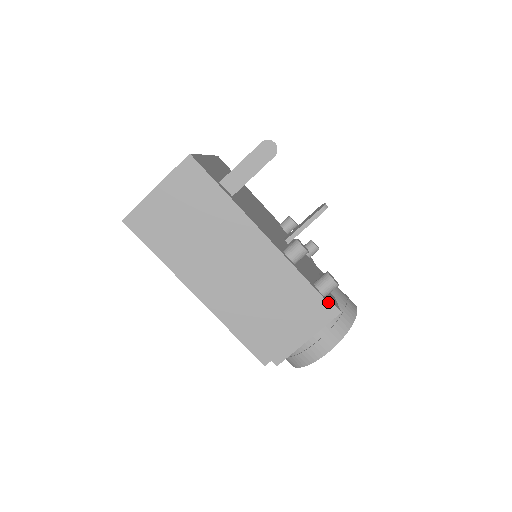
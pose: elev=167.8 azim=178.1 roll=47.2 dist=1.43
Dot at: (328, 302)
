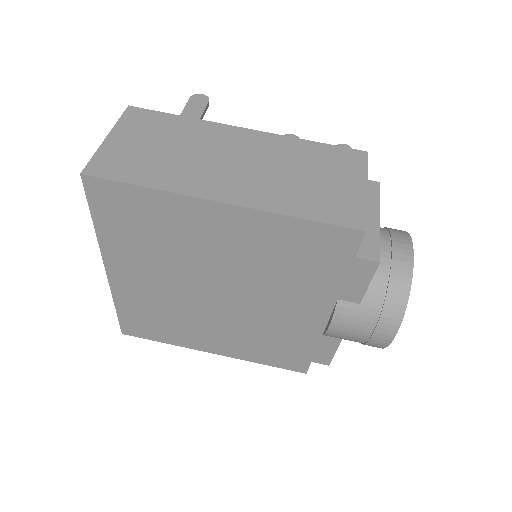
Dot at: (358, 152)
